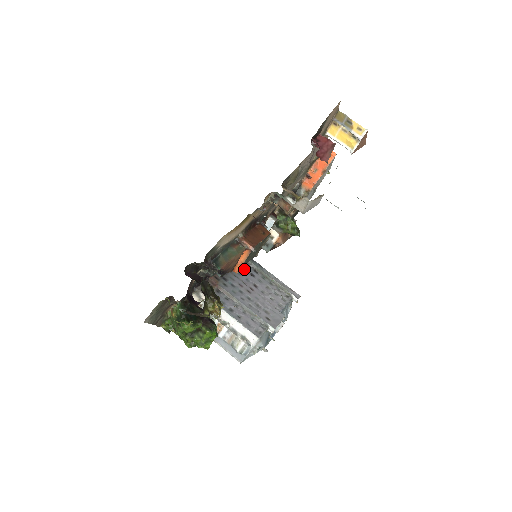
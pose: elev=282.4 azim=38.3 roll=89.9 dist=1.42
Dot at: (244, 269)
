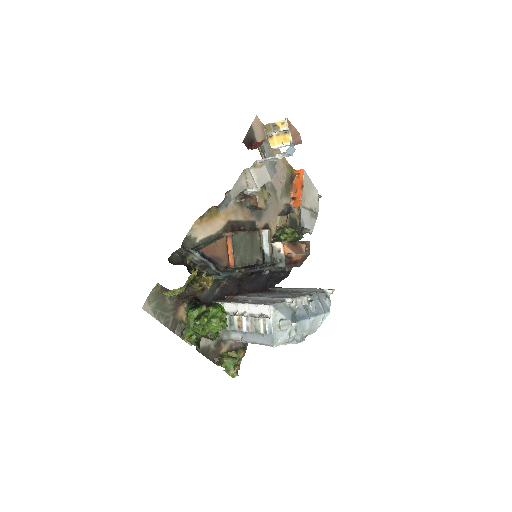
Dot at: occluded
